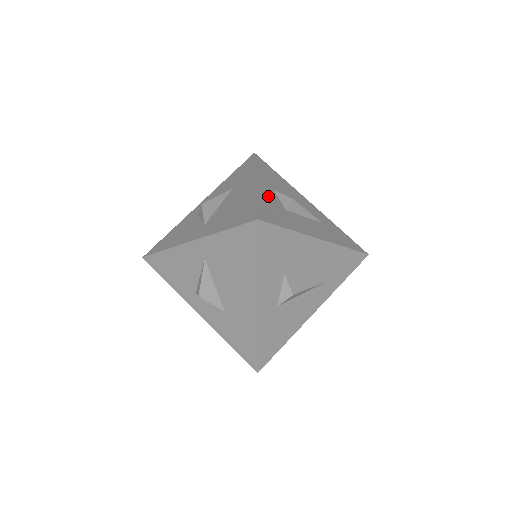
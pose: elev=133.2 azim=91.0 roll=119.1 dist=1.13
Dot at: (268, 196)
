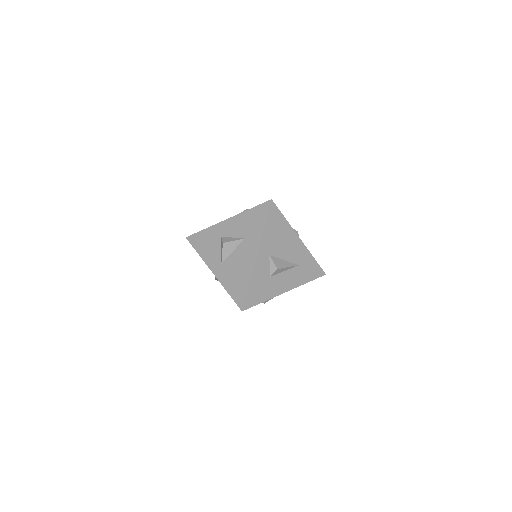
Dot at: (261, 270)
